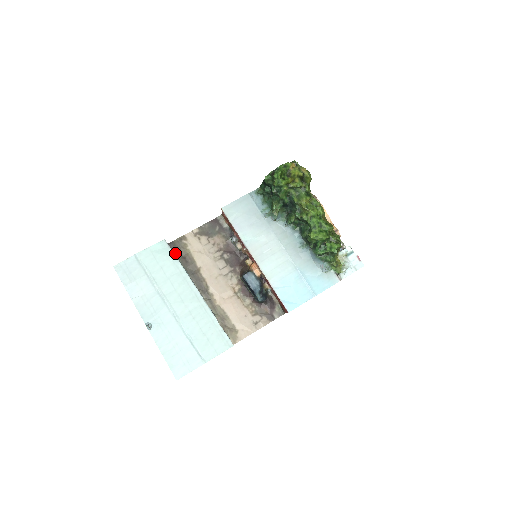
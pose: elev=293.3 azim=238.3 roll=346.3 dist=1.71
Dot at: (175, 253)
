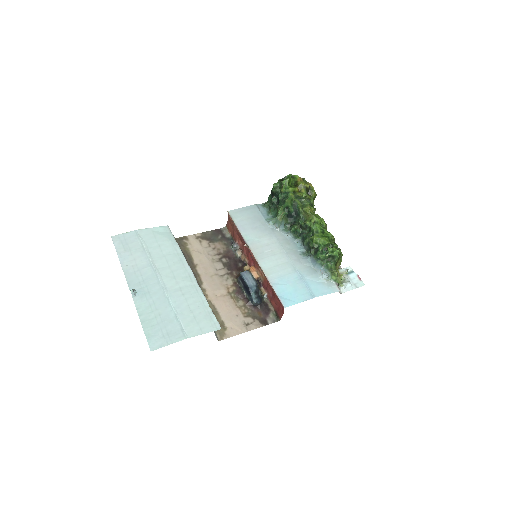
Dot at: occluded
